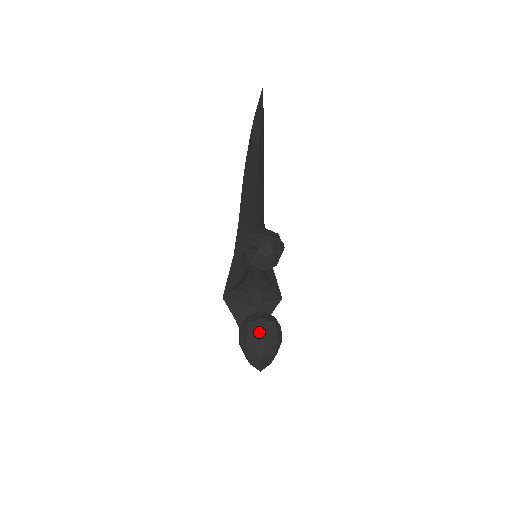
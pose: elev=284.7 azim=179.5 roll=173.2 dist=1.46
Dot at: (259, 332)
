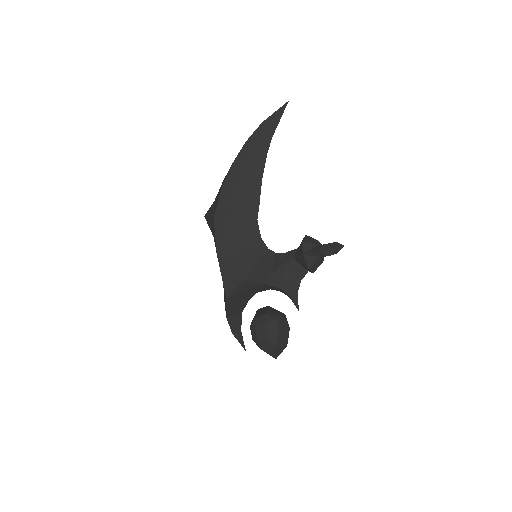
Dot at: (286, 325)
